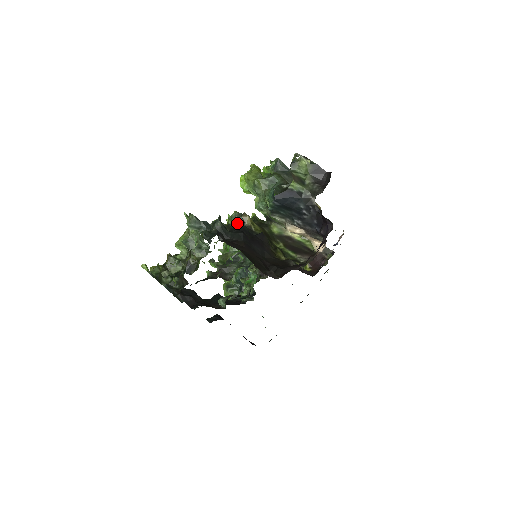
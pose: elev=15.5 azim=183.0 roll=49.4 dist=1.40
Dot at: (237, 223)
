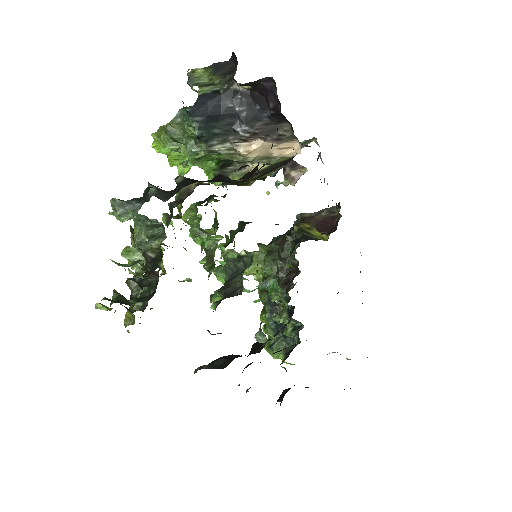
Dot at: (178, 183)
